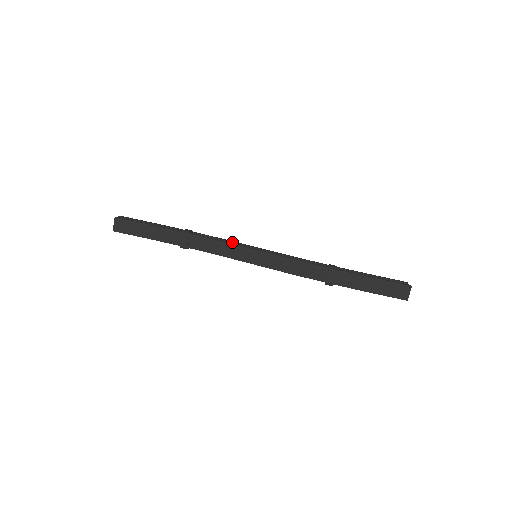
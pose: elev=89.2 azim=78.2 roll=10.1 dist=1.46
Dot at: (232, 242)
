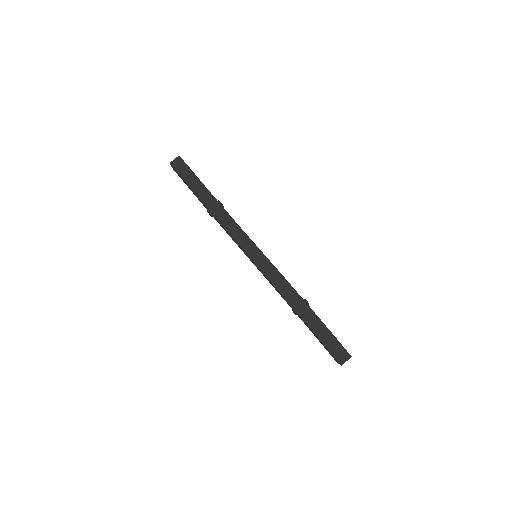
Dot at: occluded
